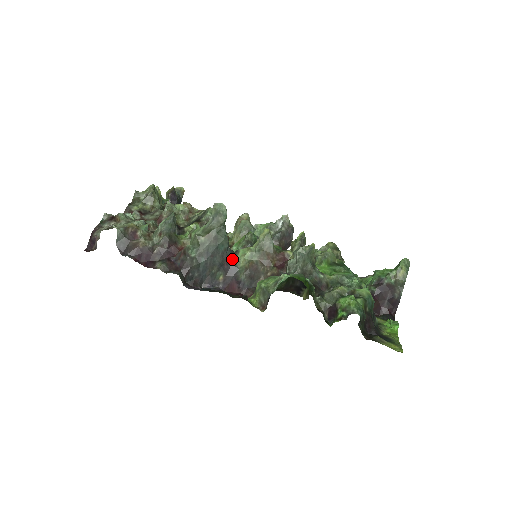
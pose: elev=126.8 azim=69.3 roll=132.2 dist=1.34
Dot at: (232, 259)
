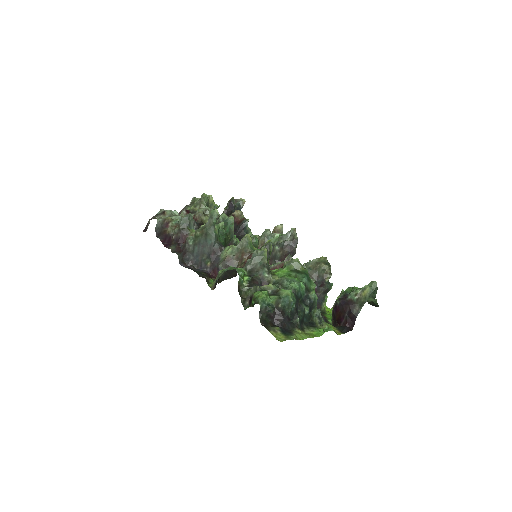
Dot at: (219, 252)
